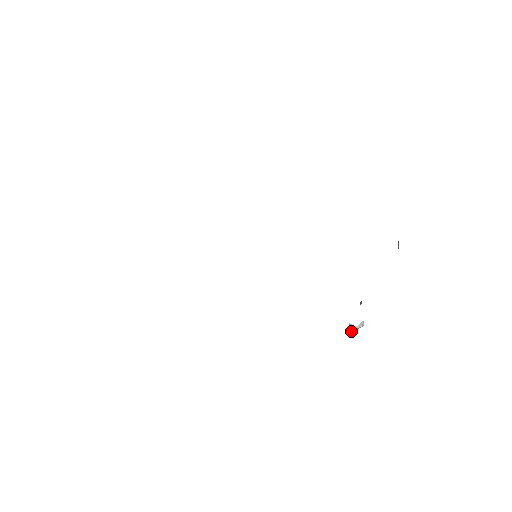
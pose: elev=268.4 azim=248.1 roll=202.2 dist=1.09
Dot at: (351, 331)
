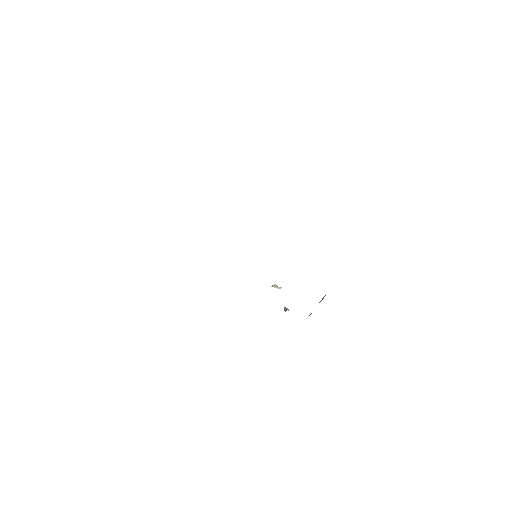
Dot at: (273, 286)
